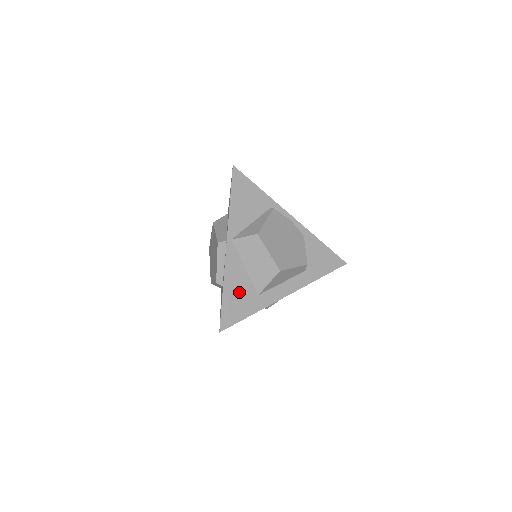
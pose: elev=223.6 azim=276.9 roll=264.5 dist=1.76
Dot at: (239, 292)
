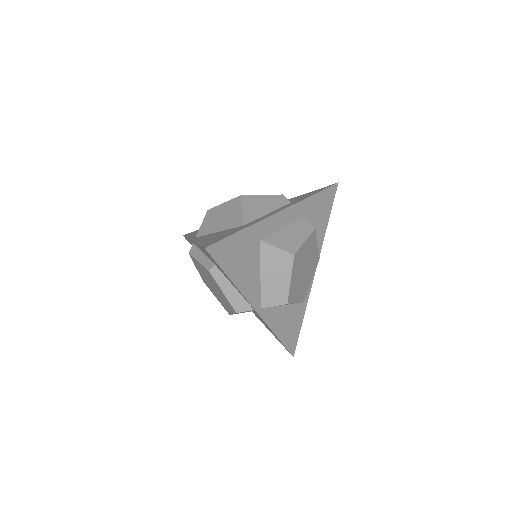
Dot at: occluded
